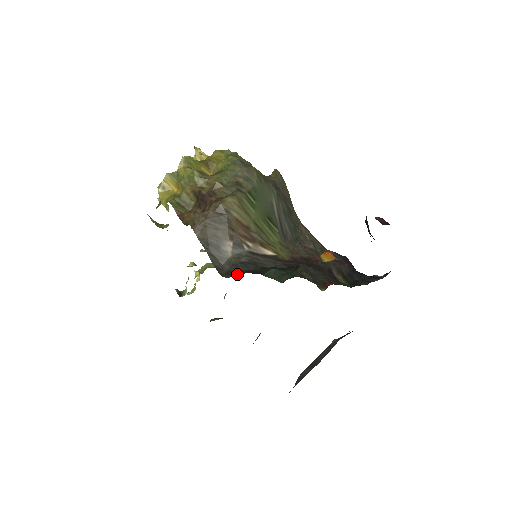
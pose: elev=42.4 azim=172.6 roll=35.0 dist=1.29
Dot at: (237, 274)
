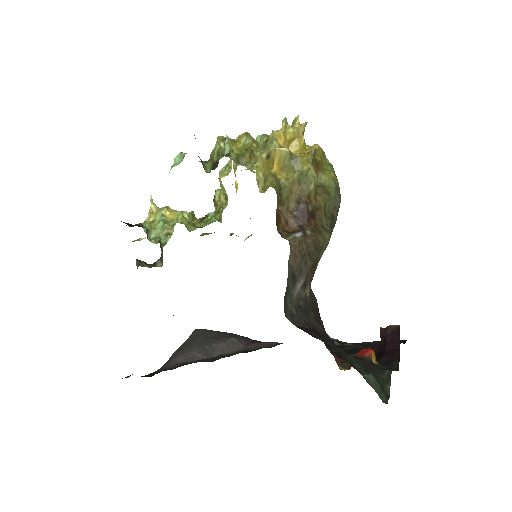
Dot at: (300, 323)
